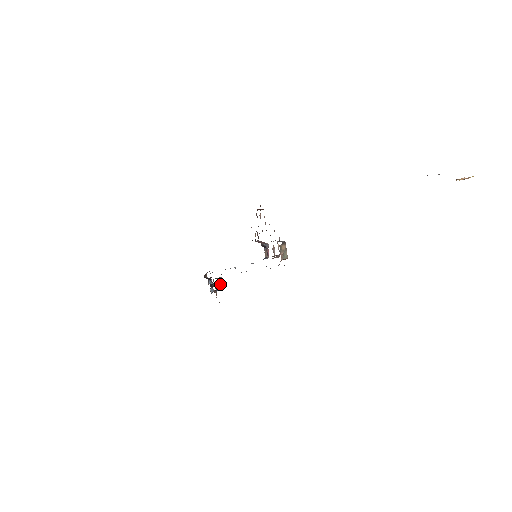
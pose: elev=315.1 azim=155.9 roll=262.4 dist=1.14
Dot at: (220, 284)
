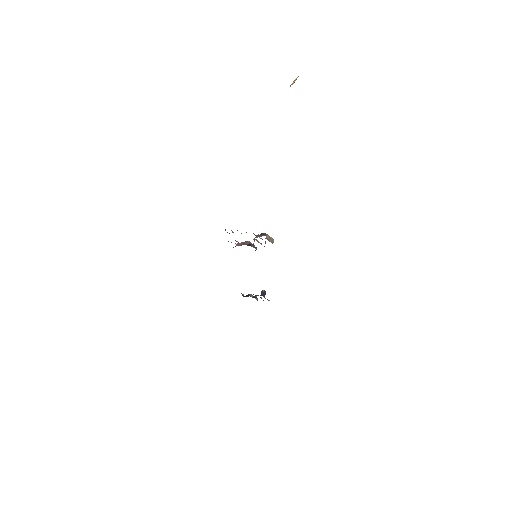
Dot at: (261, 292)
